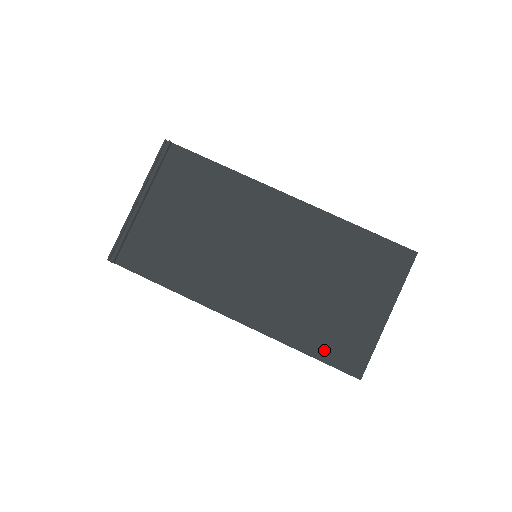
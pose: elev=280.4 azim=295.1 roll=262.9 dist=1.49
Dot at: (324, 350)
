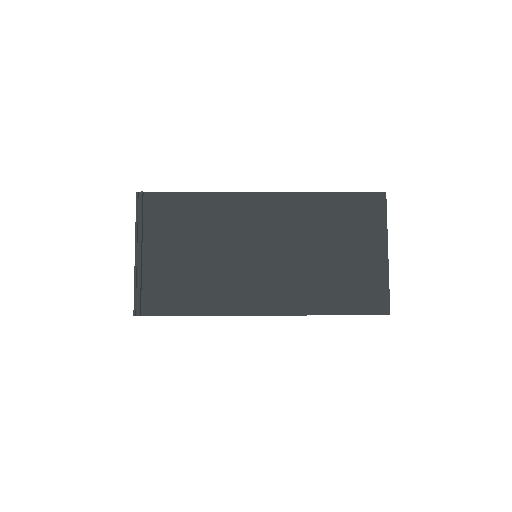
Dot at: (350, 305)
